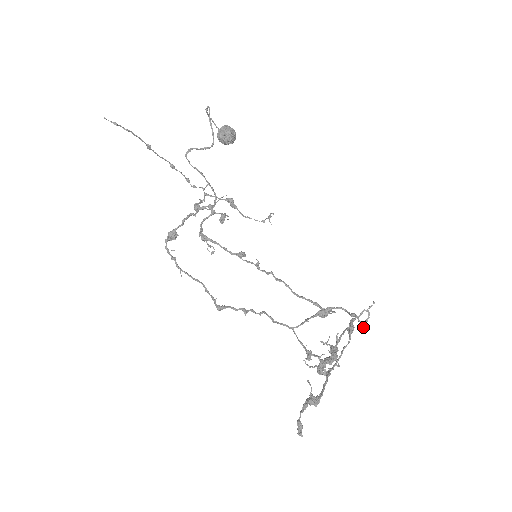
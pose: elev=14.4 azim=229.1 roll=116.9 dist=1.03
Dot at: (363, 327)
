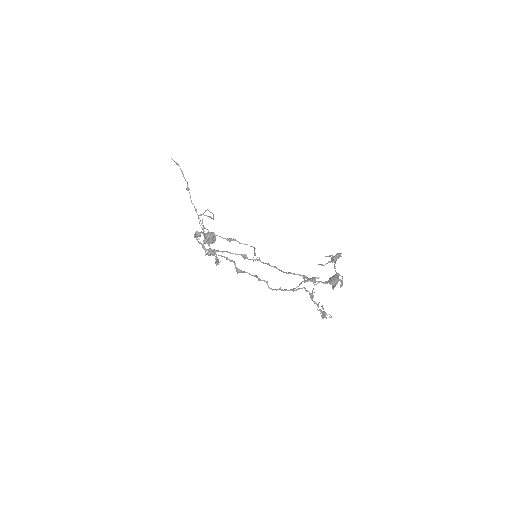
Dot at: occluded
